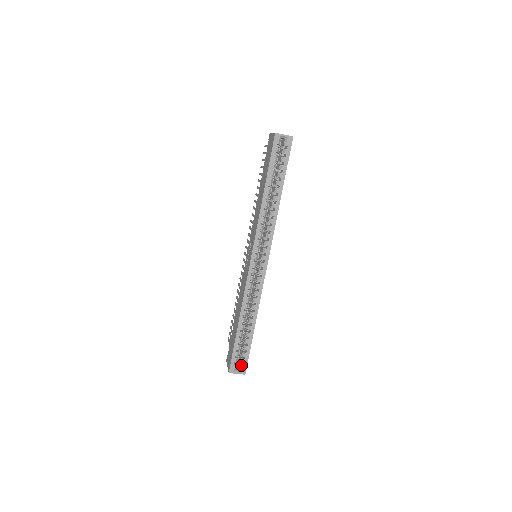
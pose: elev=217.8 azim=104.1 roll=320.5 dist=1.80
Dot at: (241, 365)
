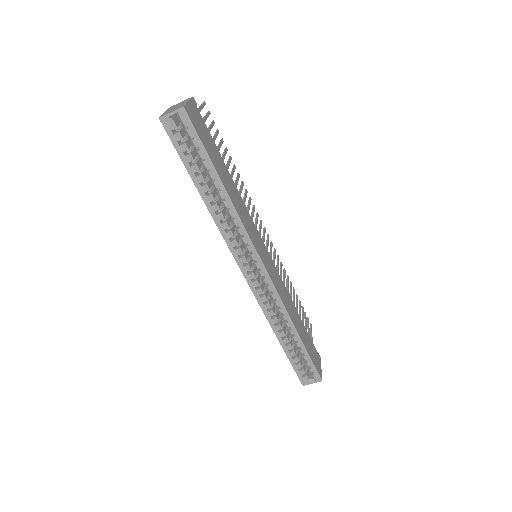
Dot at: (311, 374)
